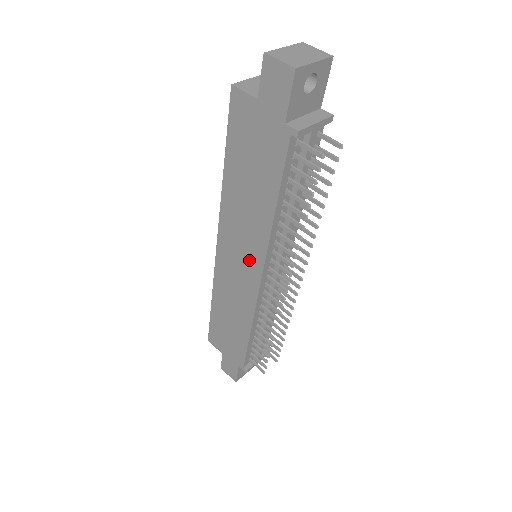
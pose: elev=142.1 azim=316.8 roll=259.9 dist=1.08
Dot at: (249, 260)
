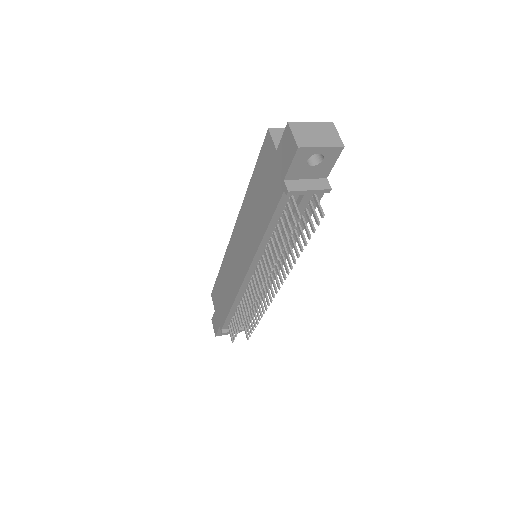
Dot at: (244, 257)
